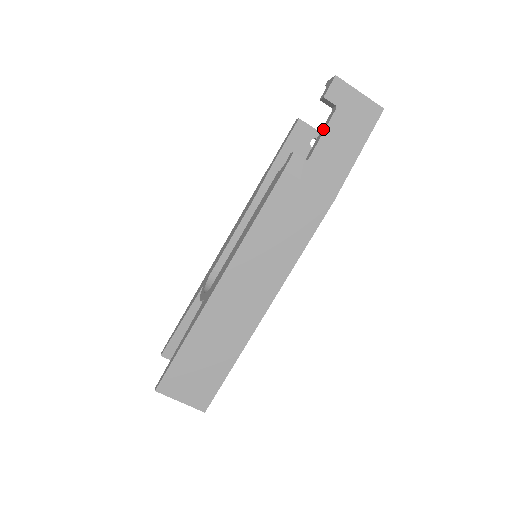
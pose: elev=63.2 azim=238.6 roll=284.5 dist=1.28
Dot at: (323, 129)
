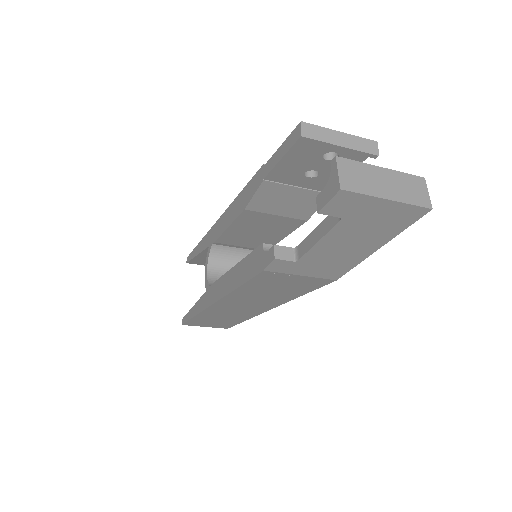
Dot at: (320, 231)
